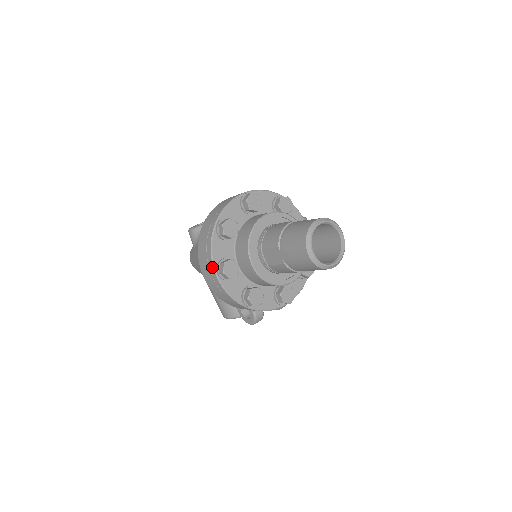
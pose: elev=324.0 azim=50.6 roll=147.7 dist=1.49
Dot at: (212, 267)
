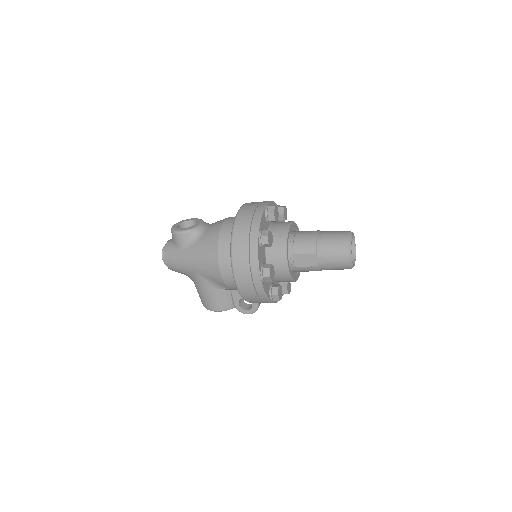
Dot at: (257, 273)
